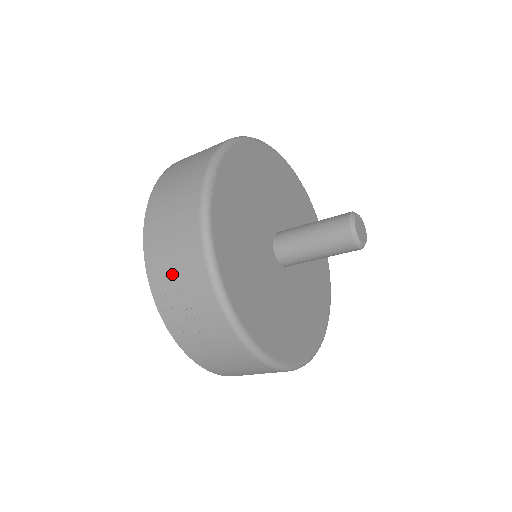
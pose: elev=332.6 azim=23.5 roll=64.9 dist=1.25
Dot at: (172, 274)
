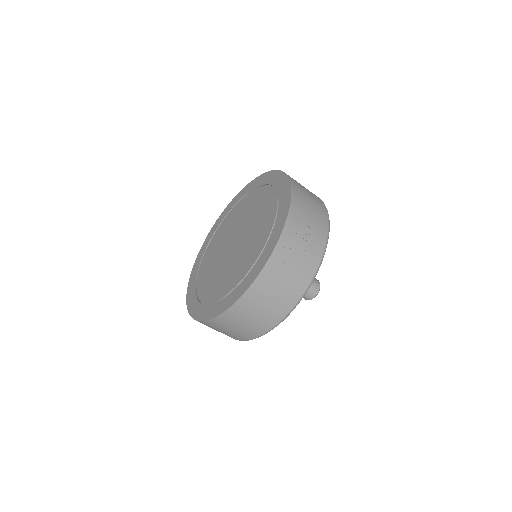
Dot at: (307, 217)
